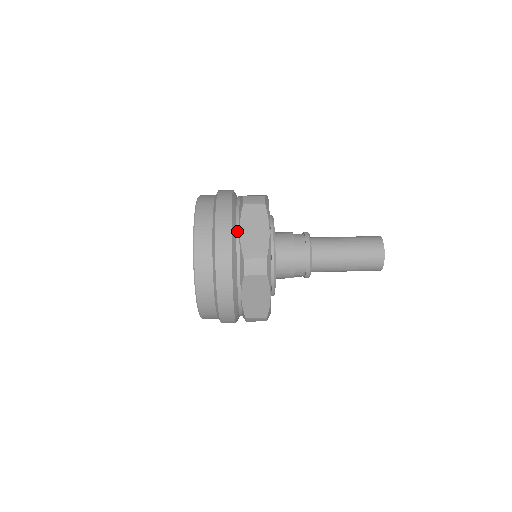
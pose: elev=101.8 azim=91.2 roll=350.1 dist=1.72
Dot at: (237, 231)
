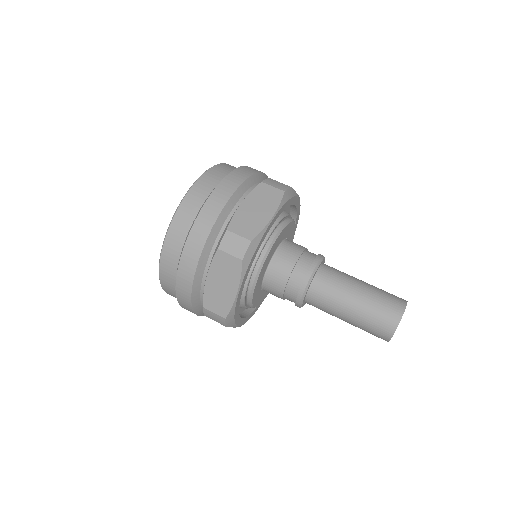
Dot at: (238, 202)
